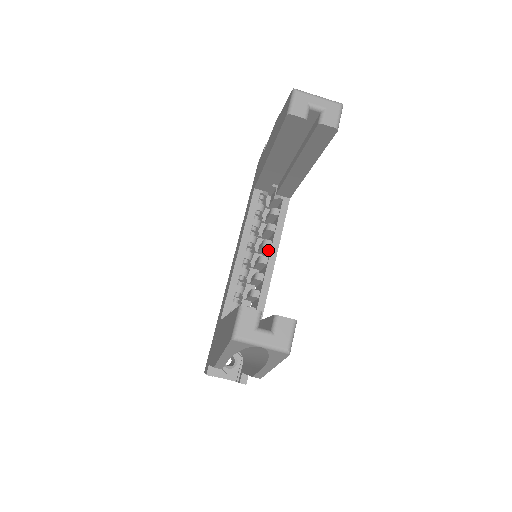
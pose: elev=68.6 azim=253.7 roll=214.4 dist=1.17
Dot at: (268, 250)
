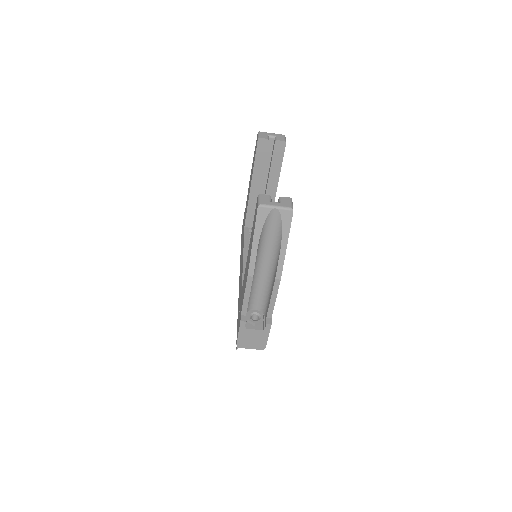
Dot at: occluded
